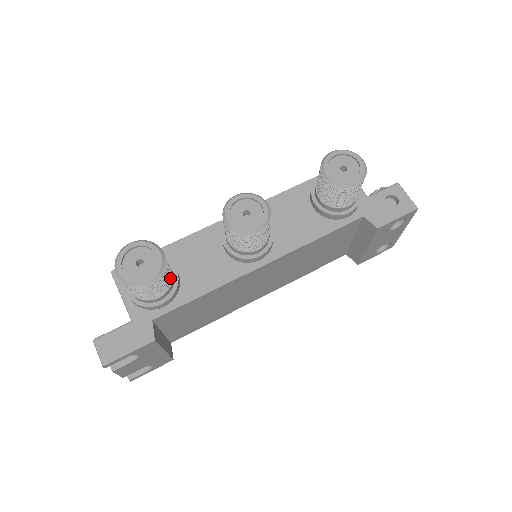
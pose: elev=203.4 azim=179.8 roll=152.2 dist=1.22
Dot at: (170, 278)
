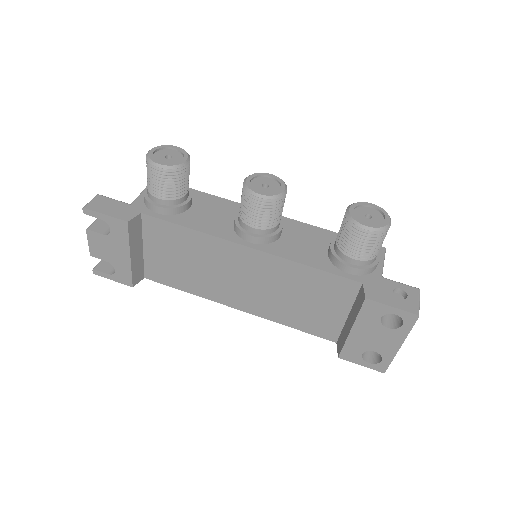
Dot at: (178, 192)
